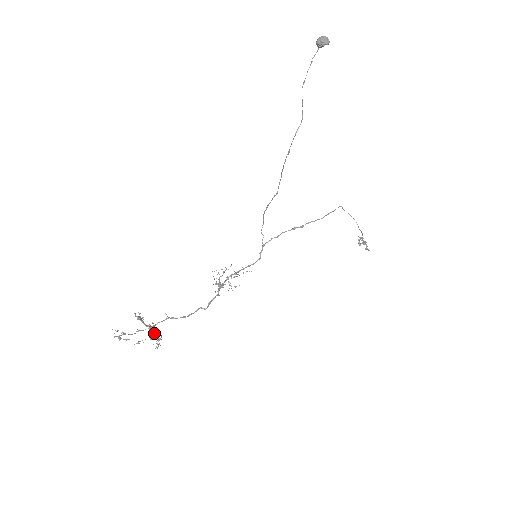
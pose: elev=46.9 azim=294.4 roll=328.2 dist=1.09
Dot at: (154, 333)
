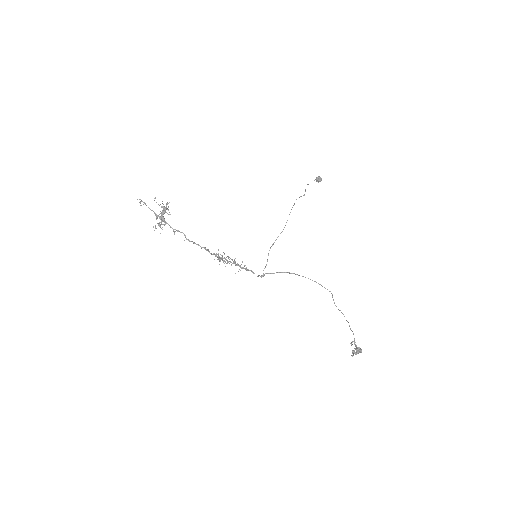
Dot at: (165, 211)
